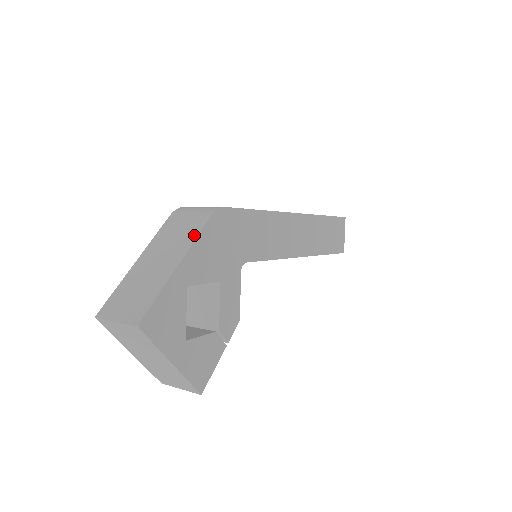
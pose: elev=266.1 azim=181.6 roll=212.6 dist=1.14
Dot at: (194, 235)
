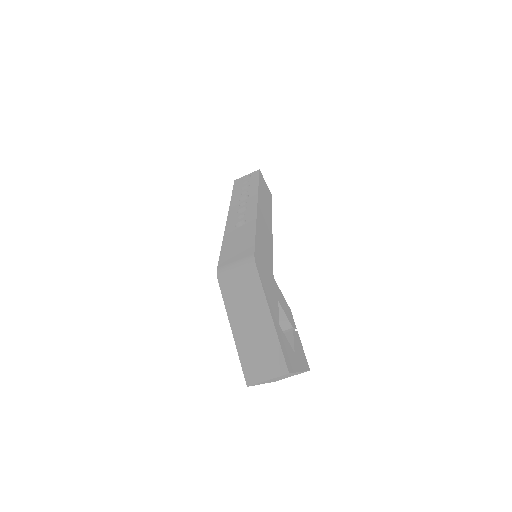
Dot at: (260, 291)
